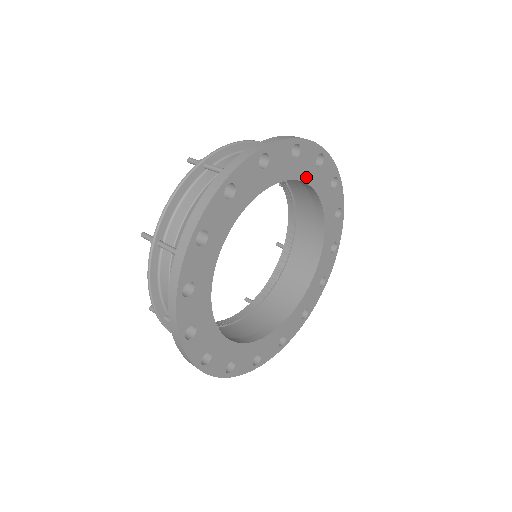
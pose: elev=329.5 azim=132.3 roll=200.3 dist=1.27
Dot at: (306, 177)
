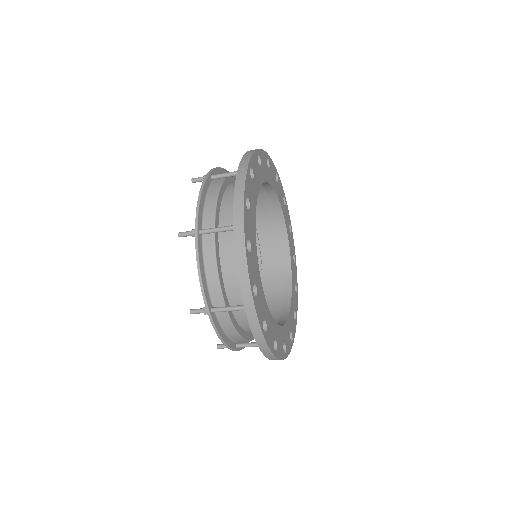
Dot at: (292, 276)
